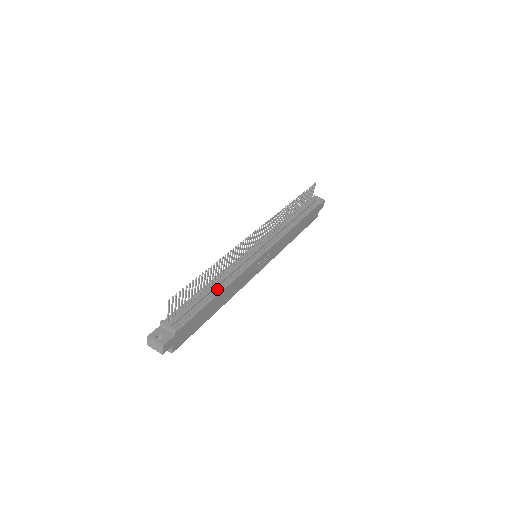
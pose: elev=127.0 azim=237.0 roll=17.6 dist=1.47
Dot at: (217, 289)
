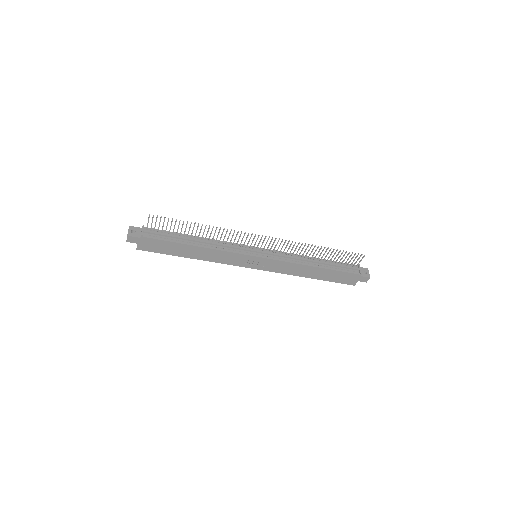
Dot at: (196, 243)
